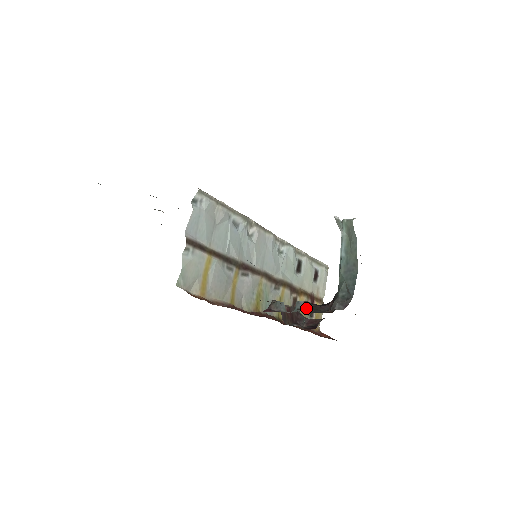
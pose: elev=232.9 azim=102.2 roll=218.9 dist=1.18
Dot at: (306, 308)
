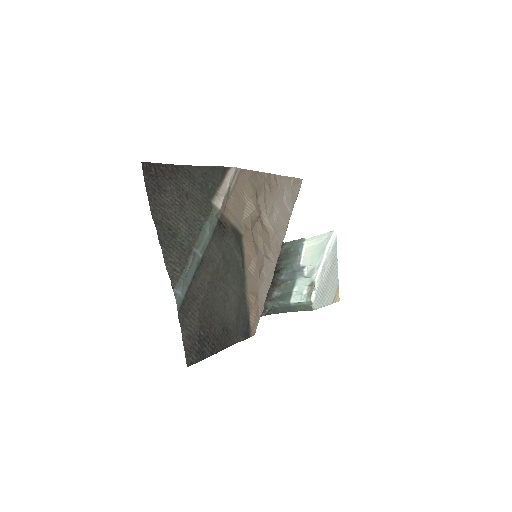
Dot at: occluded
